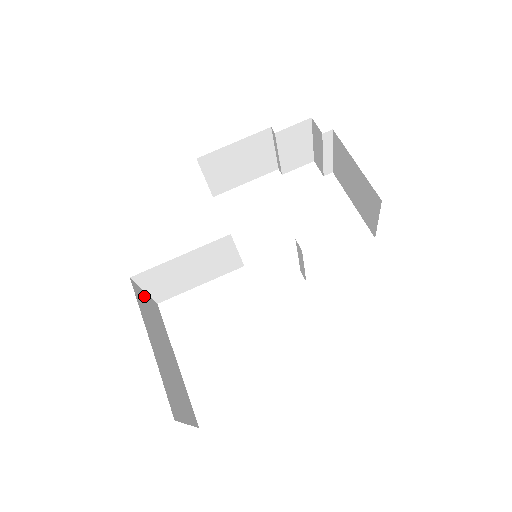
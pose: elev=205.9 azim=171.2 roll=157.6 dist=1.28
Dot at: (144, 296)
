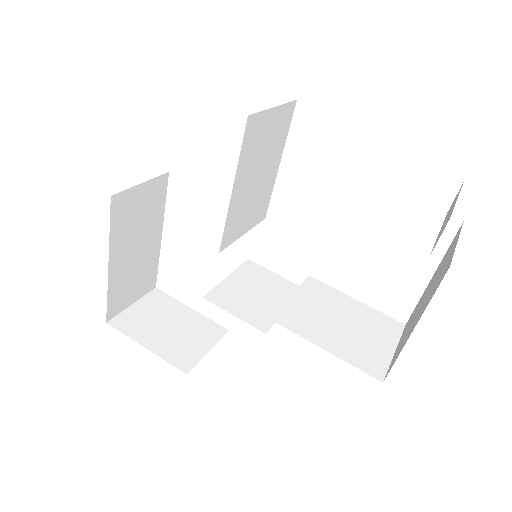
Dot at: (136, 193)
